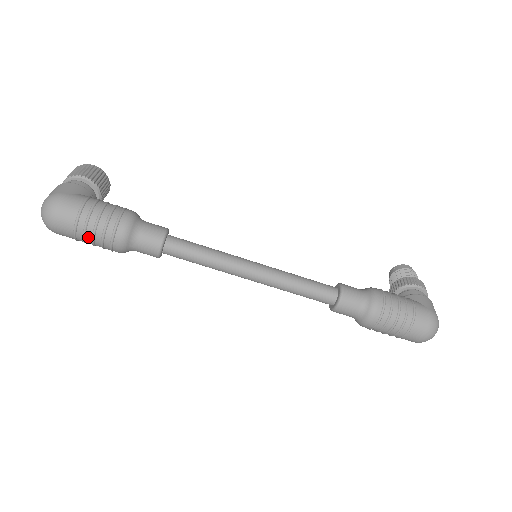
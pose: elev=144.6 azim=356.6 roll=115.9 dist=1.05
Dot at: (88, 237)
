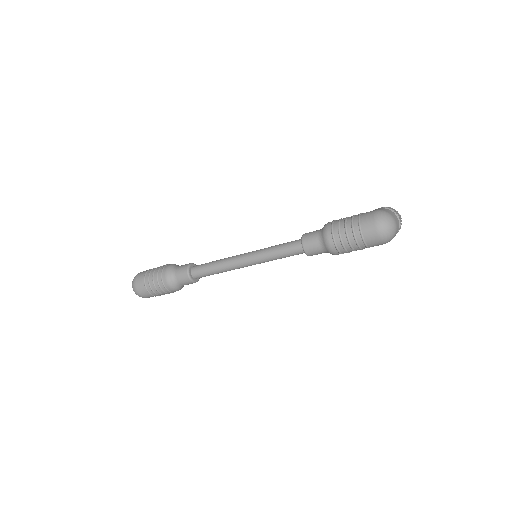
Dot at: (152, 286)
